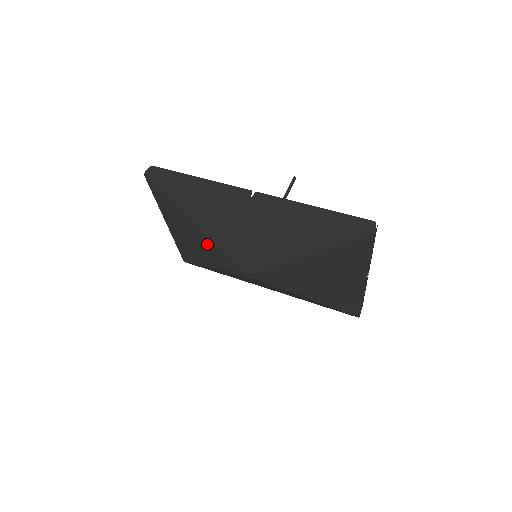
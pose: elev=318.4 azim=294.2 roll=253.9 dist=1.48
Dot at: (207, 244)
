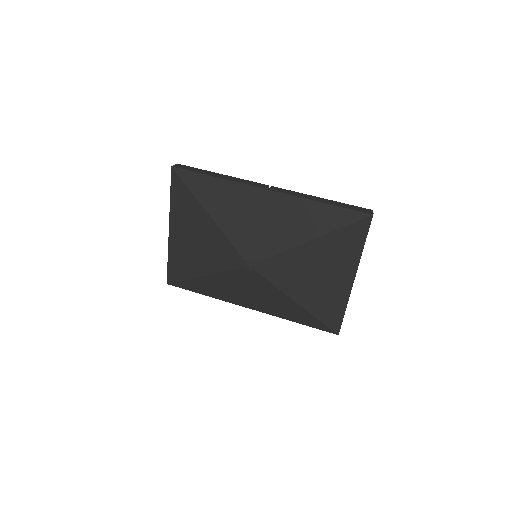
Dot at: (214, 238)
